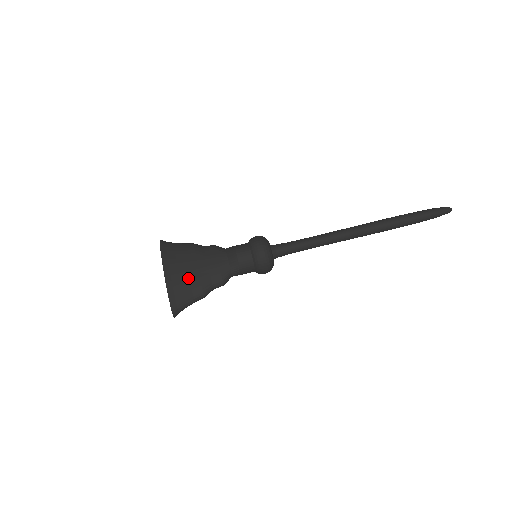
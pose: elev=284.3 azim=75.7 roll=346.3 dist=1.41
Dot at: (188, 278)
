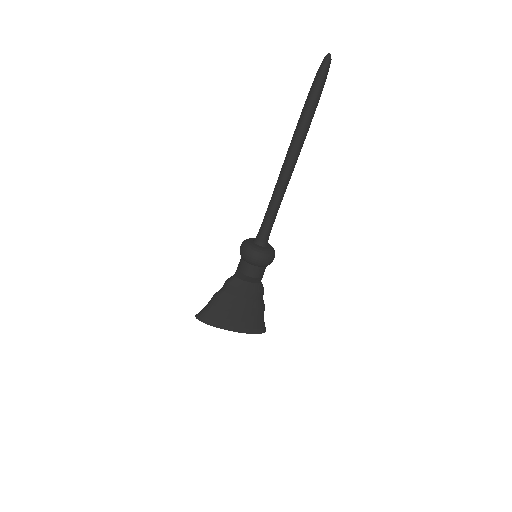
Dot at: (248, 316)
